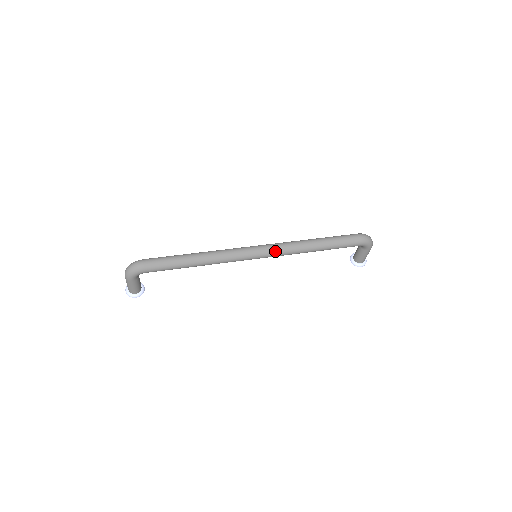
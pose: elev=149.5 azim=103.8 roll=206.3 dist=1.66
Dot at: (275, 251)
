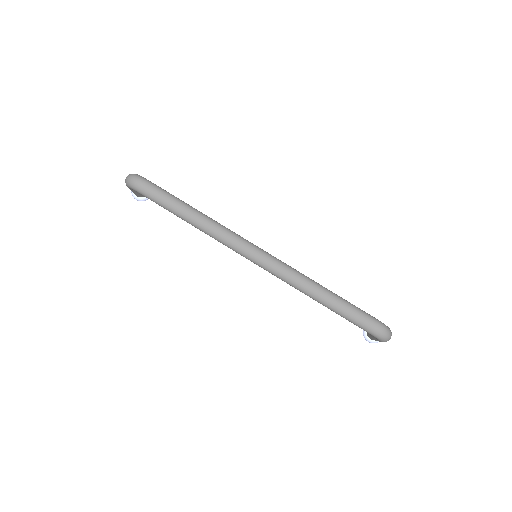
Dot at: (272, 270)
